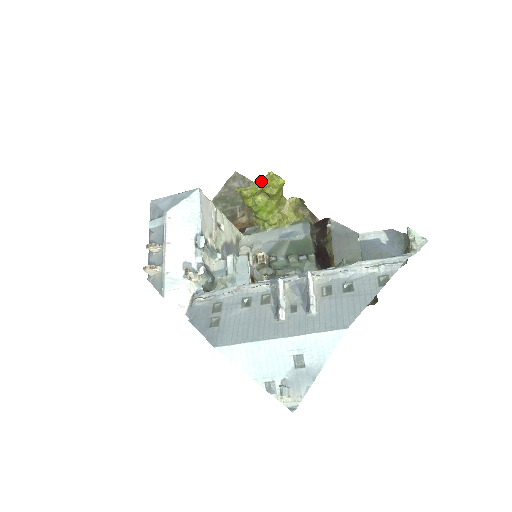
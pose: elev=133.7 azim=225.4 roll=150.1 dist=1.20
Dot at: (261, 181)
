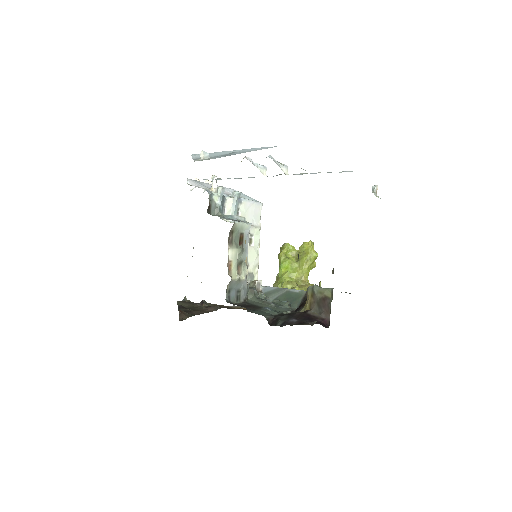
Dot at: occluded
